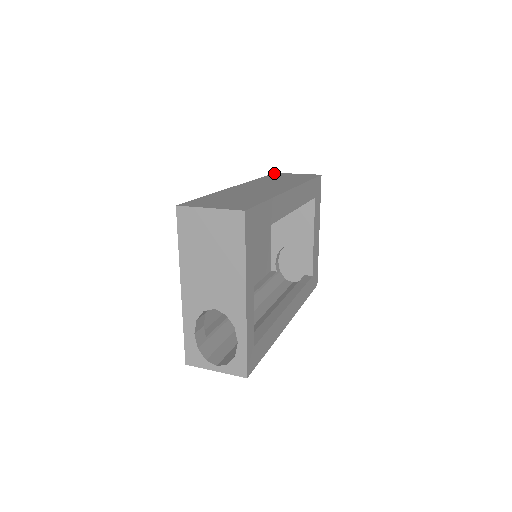
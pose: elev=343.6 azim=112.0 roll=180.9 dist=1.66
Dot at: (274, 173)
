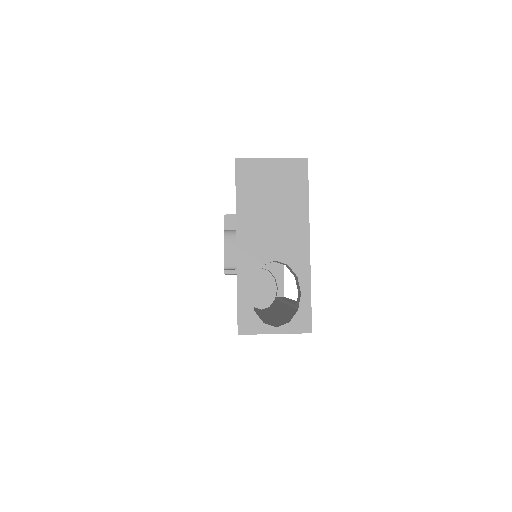
Dot at: occluded
